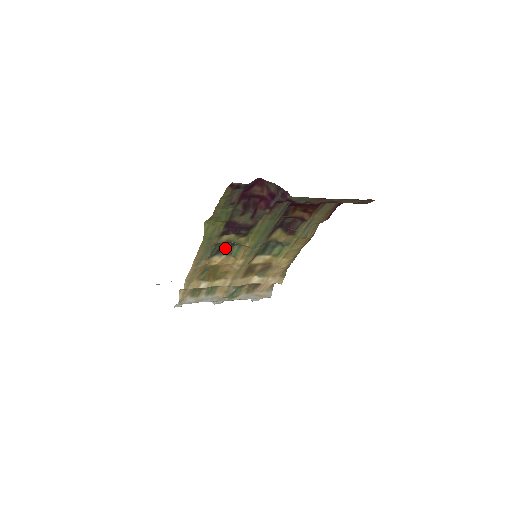
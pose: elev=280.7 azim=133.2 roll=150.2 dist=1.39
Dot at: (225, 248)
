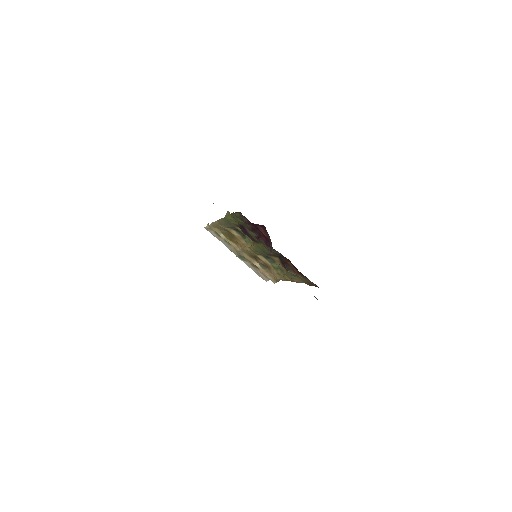
Dot at: (242, 233)
